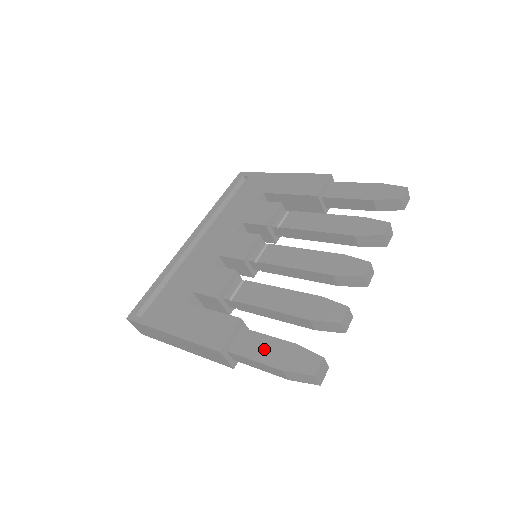
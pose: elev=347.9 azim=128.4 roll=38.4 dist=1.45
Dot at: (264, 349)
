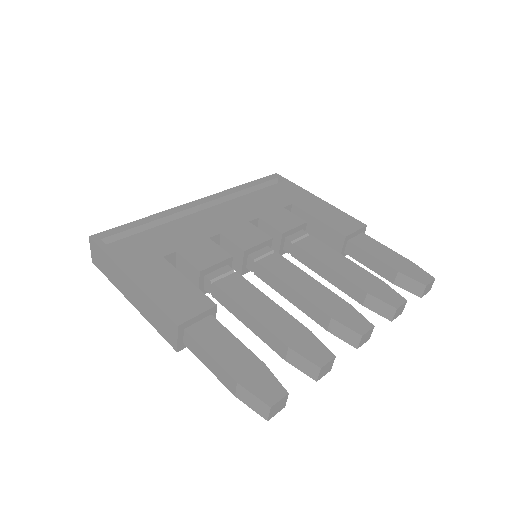
Dot at: (227, 349)
